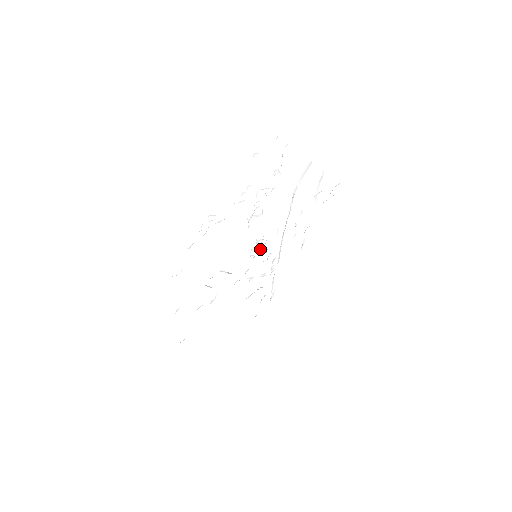
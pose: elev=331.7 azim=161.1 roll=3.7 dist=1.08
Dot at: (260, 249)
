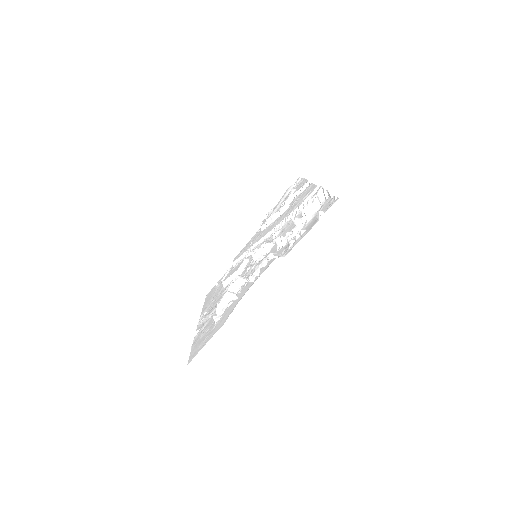
Dot at: (261, 251)
